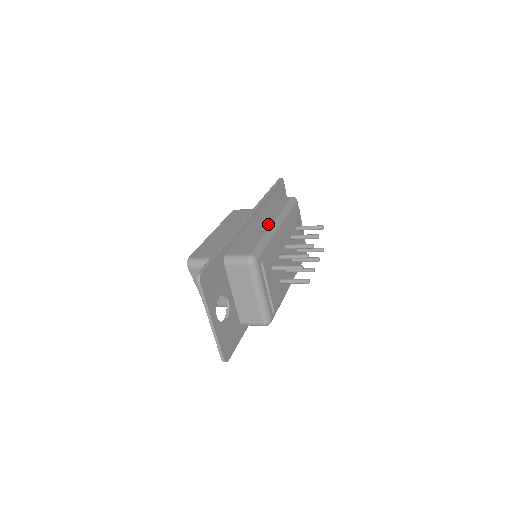
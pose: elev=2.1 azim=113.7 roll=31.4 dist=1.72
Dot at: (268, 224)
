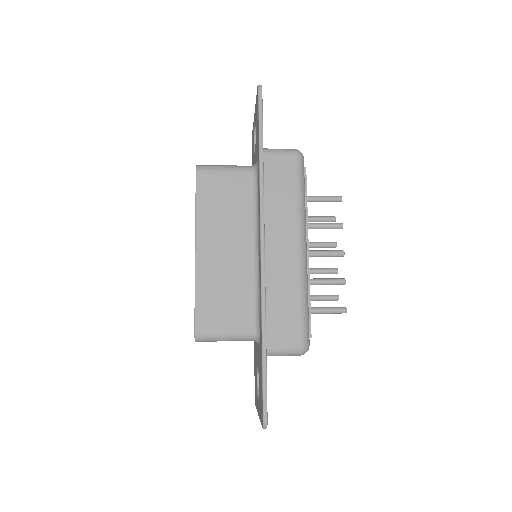
Dot at: (295, 254)
